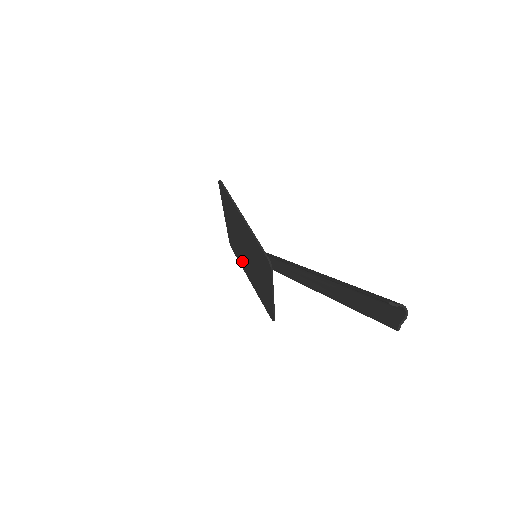
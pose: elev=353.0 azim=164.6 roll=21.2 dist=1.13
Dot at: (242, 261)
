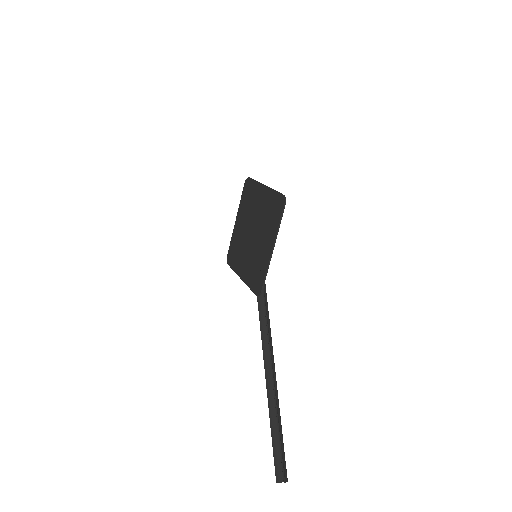
Dot at: (244, 210)
